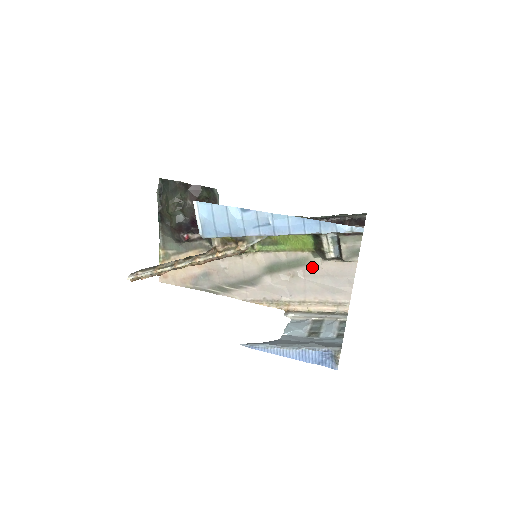
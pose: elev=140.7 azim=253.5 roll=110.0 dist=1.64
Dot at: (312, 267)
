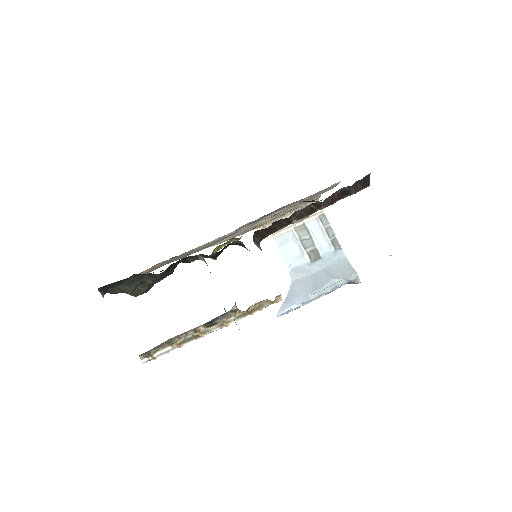
Dot at: (293, 204)
